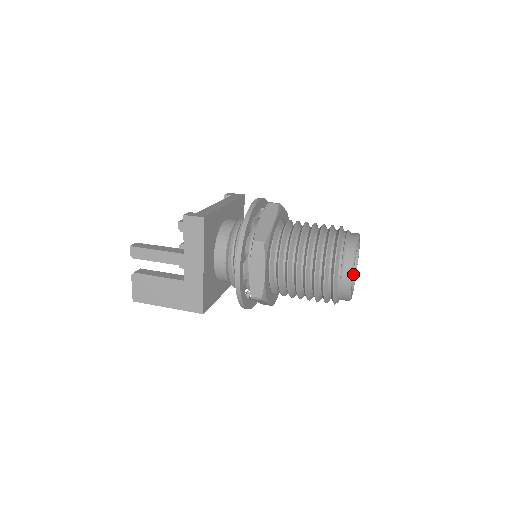
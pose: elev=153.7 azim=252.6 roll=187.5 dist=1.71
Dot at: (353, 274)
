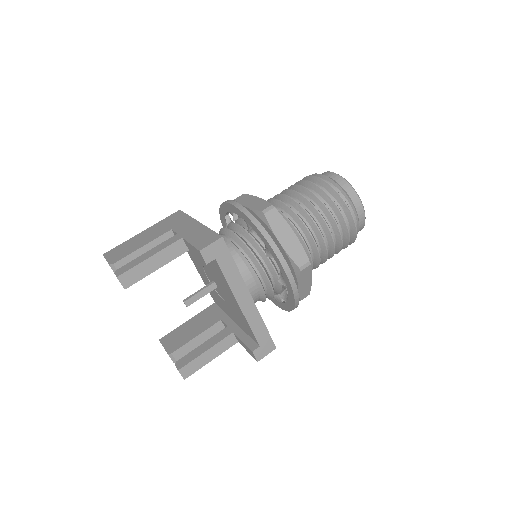
Dot at: occluded
